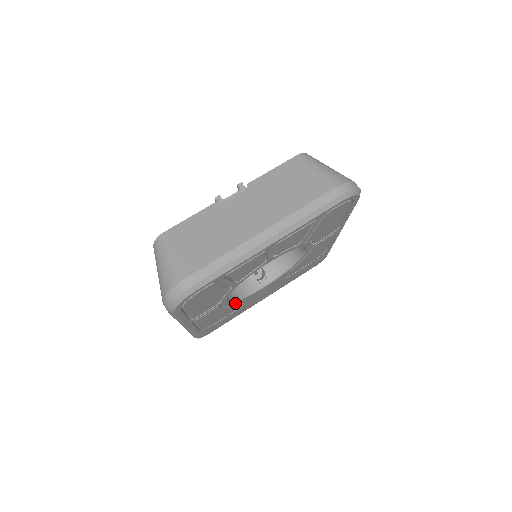
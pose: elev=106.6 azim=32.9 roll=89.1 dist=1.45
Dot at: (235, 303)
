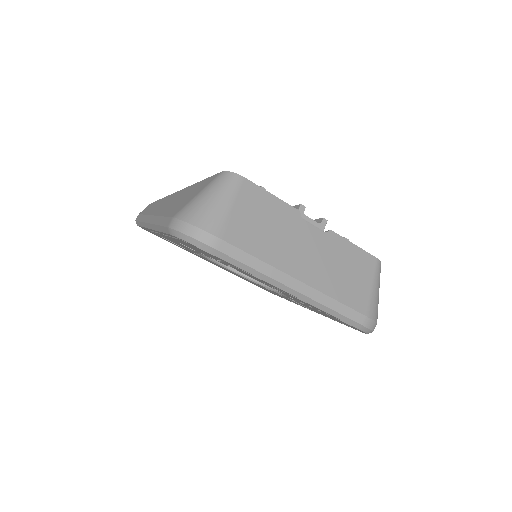
Dot at: occluded
